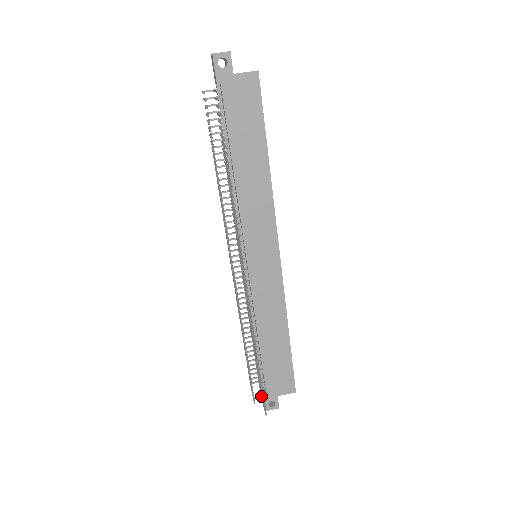
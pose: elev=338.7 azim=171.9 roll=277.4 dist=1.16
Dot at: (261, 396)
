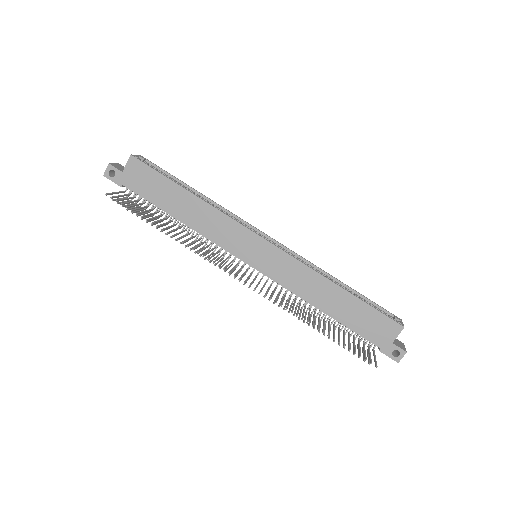
Dot at: (369, 354)
